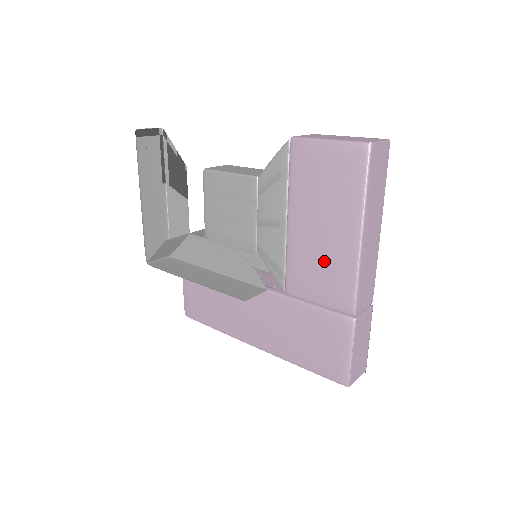
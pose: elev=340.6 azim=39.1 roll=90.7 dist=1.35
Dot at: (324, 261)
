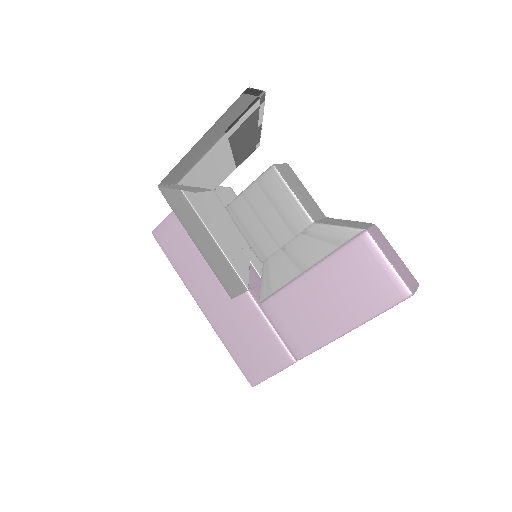
Dot at: (310, 318)
